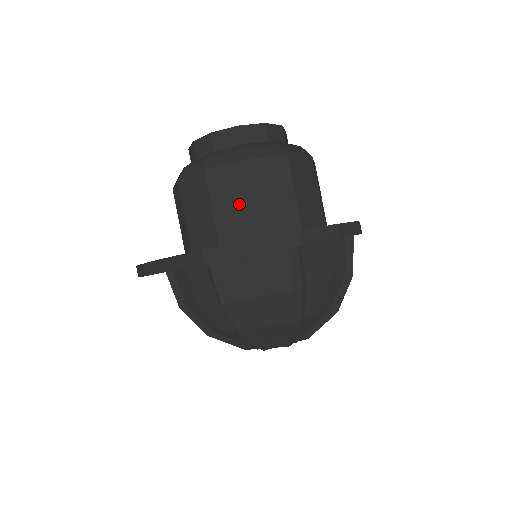
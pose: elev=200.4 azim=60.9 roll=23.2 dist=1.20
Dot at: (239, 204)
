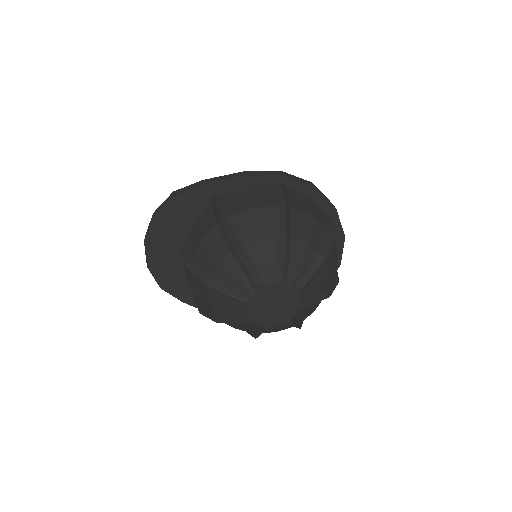
Dot at: occluded
